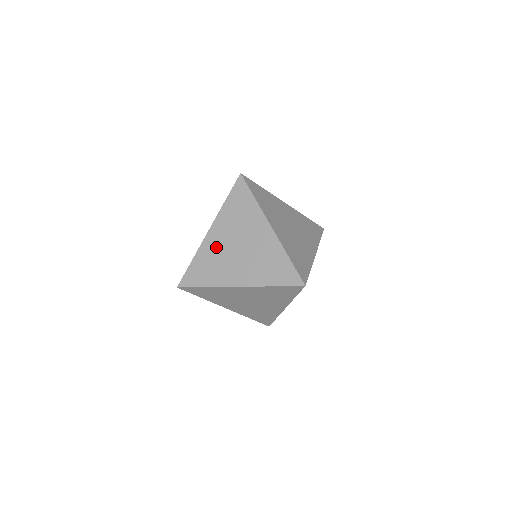
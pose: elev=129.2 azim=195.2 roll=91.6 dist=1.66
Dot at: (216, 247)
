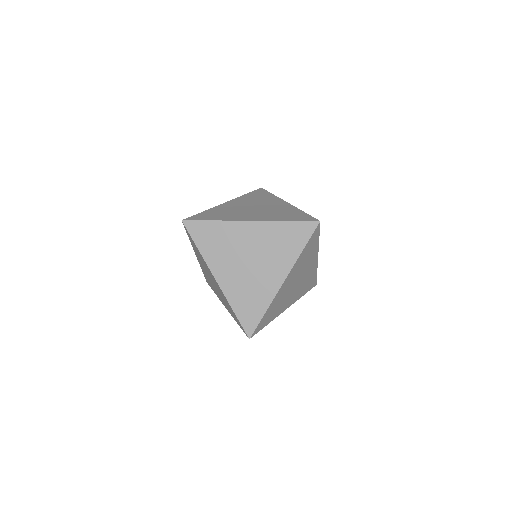
Dot at: (235, 282)
